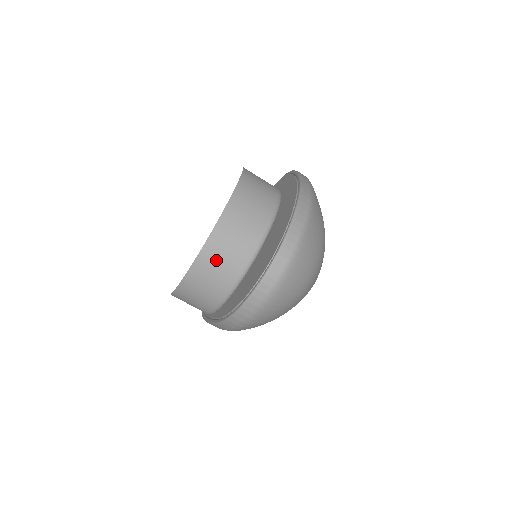
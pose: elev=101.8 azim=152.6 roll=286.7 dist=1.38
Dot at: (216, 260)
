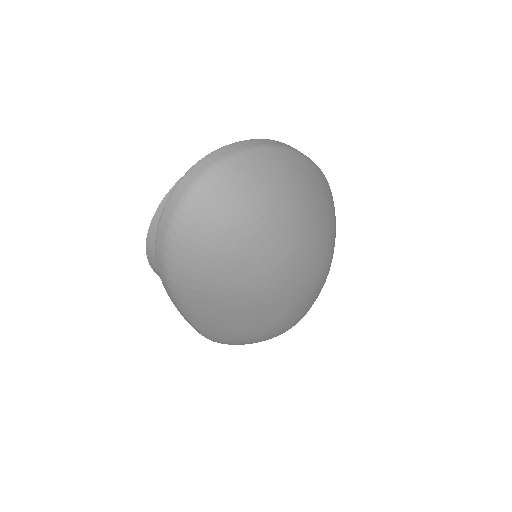
Dot at: occluded
